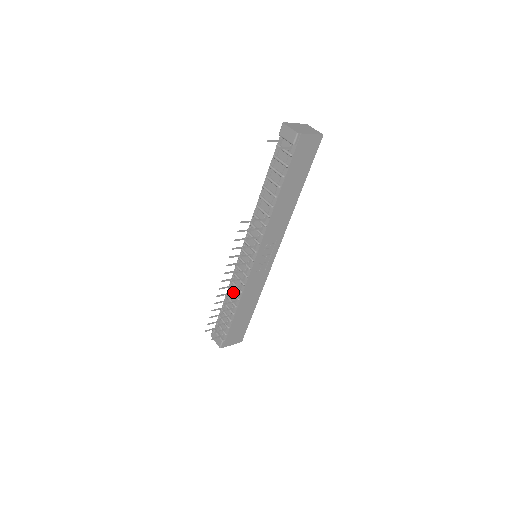
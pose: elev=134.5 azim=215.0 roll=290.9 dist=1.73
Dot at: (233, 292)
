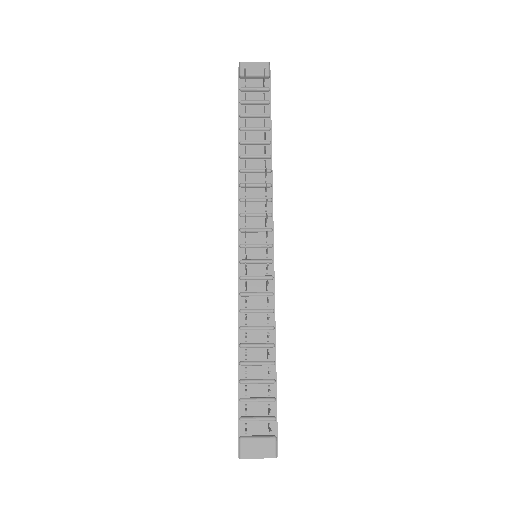
Dot at: (255, 325)
